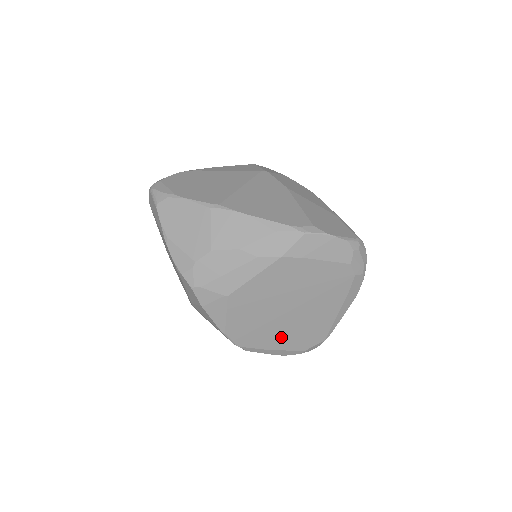
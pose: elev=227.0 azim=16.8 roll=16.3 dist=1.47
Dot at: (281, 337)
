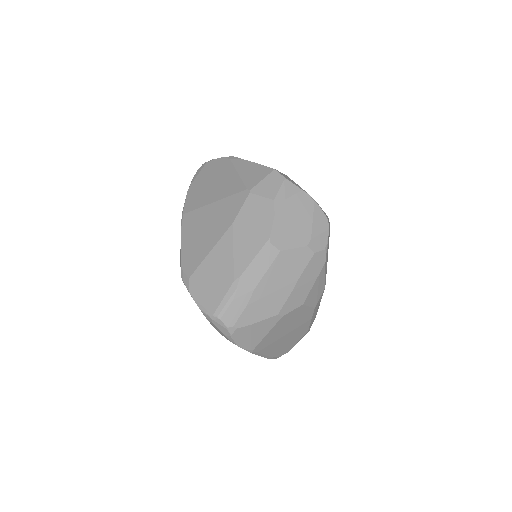
Dot at: occluded
